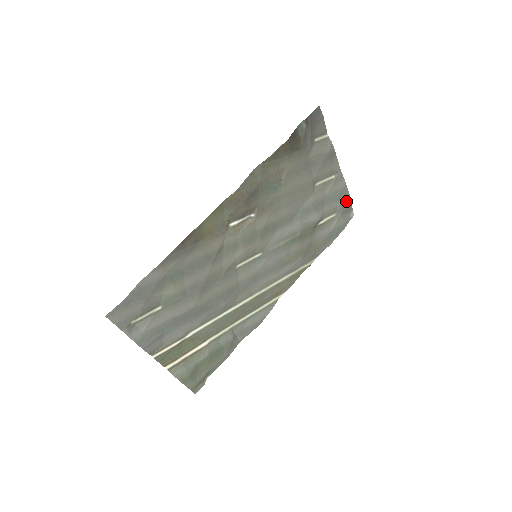
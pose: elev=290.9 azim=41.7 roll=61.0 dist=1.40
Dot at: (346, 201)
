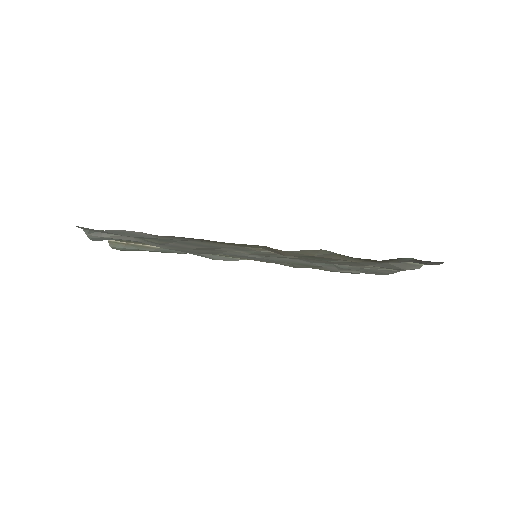
Dot at: (378, 274)
